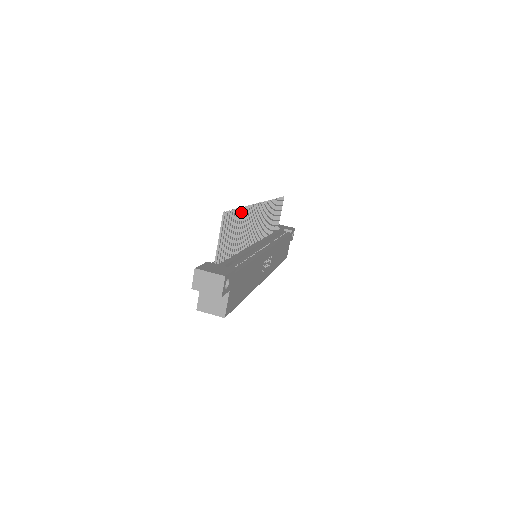
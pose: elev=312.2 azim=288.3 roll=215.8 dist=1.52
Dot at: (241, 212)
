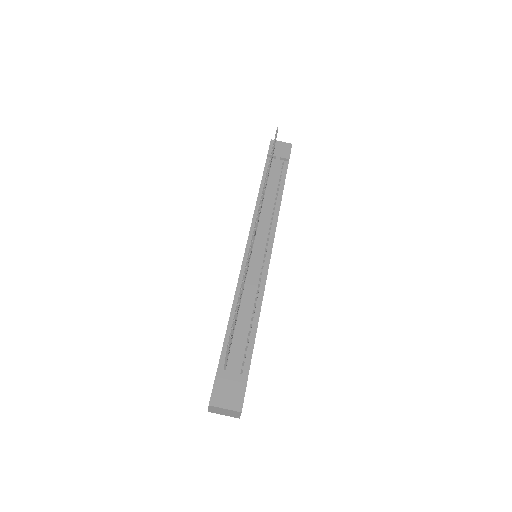
Dot at: occluded
